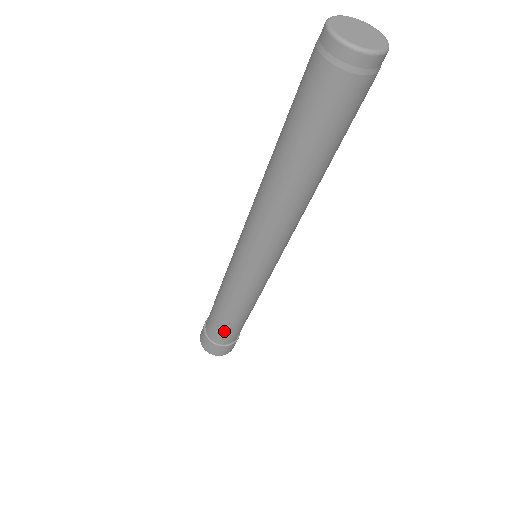
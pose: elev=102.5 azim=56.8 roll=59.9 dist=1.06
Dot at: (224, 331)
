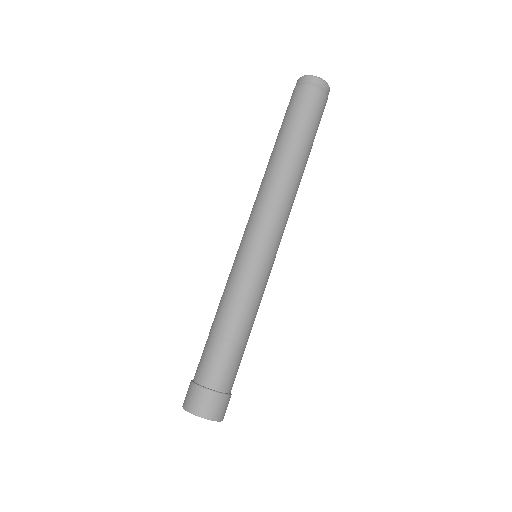
Dot at: (222, 359)
